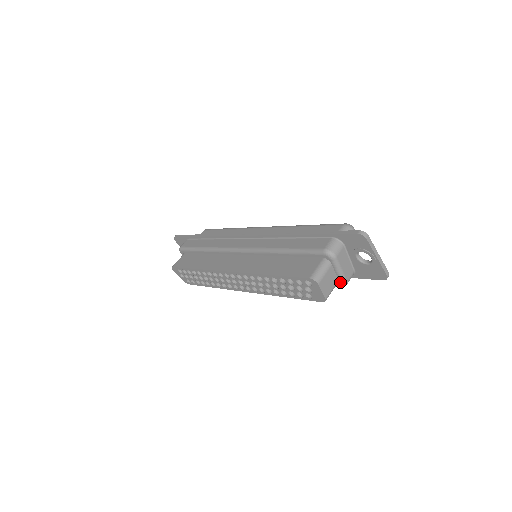
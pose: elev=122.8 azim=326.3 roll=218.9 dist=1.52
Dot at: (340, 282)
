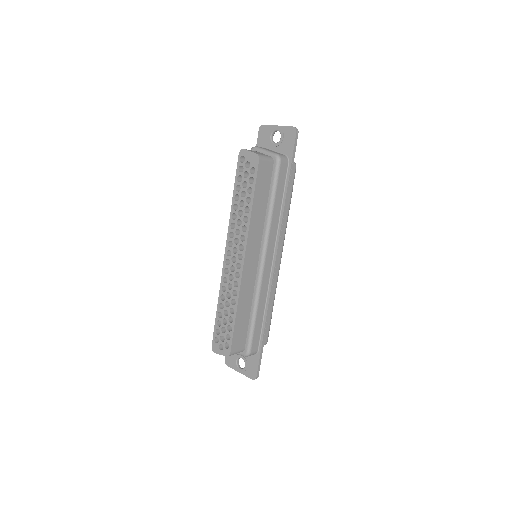
Dot at: (273, 157)
